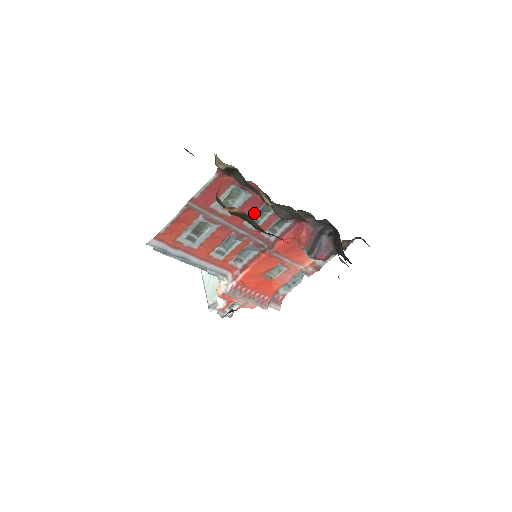
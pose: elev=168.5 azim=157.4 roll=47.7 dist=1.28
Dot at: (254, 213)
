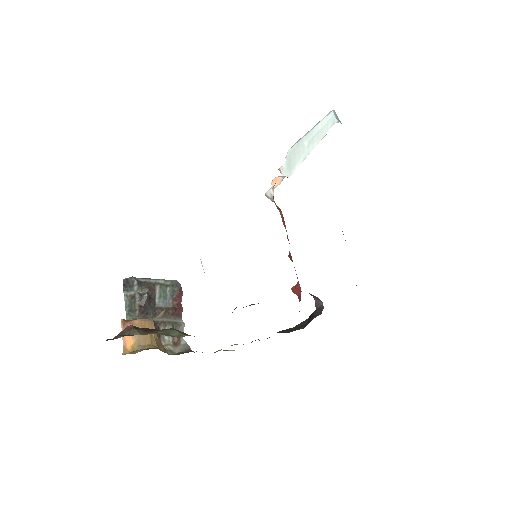
Dot at: occluded
